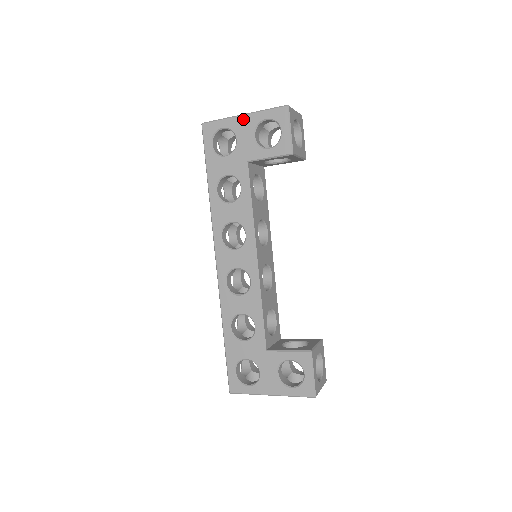
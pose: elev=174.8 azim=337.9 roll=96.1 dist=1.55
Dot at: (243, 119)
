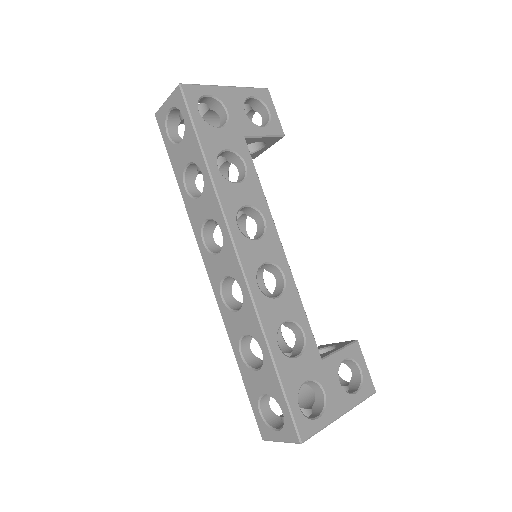
Dot at: (229, 91)
